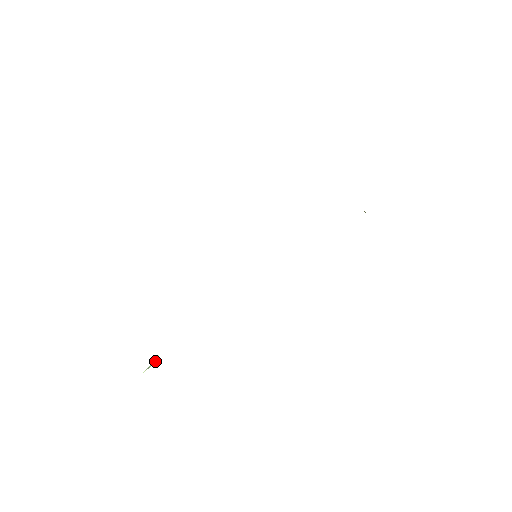
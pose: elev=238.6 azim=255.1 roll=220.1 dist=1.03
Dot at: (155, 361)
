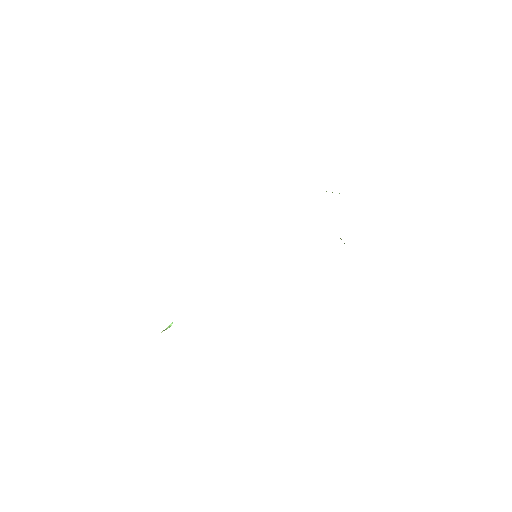
Dot at: (170, 326)
